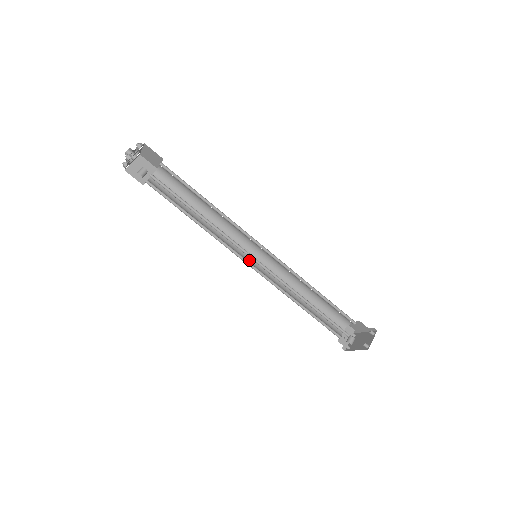
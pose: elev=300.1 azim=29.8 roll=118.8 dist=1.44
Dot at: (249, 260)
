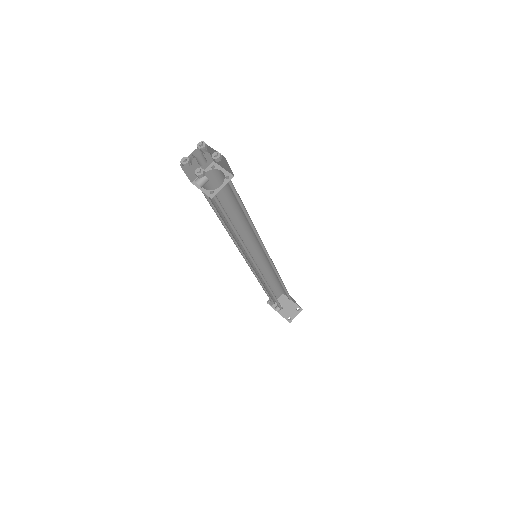
Dot at: occluded
